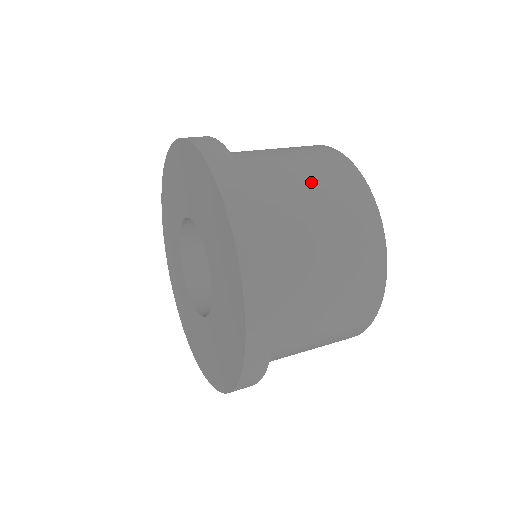
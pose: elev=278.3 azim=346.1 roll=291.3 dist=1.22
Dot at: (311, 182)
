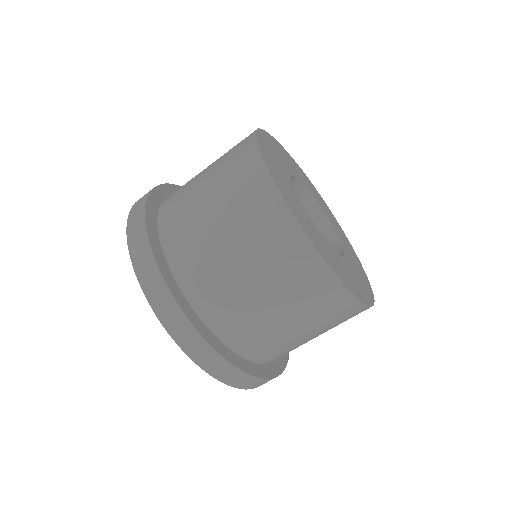
Dot at: (210, 172)
